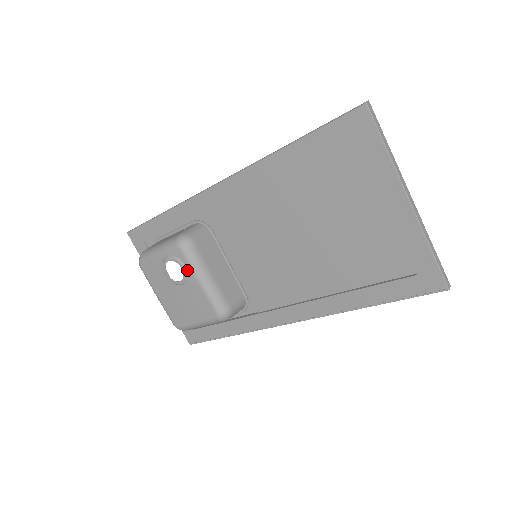
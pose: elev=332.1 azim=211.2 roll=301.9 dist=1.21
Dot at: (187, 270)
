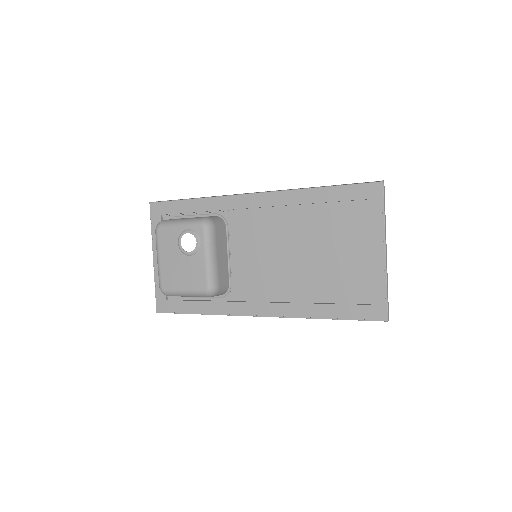
Dot at: (200, 245)
